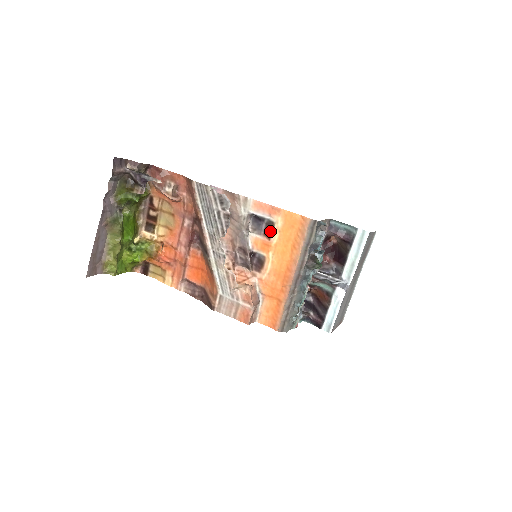
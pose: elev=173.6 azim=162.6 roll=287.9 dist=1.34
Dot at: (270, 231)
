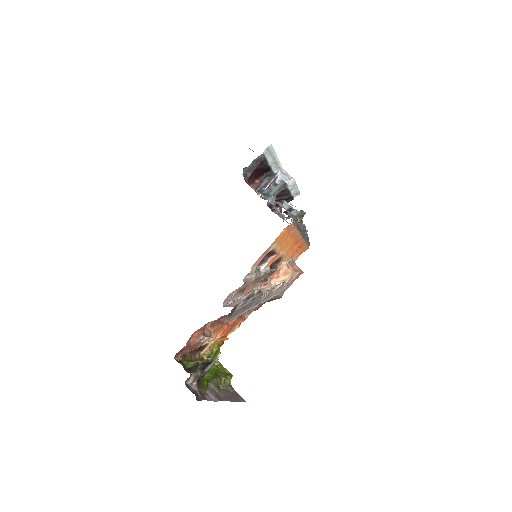
Dot at: (273, 253)
